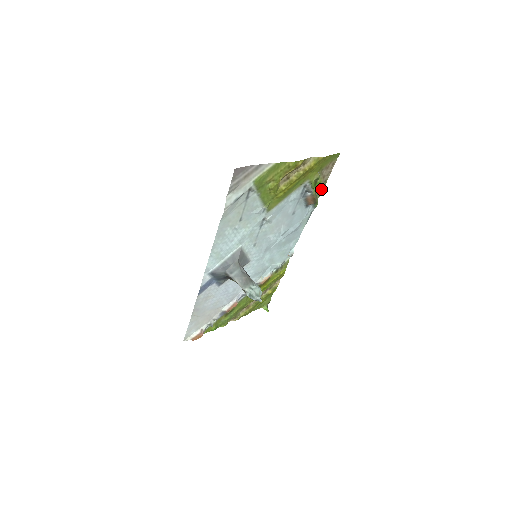
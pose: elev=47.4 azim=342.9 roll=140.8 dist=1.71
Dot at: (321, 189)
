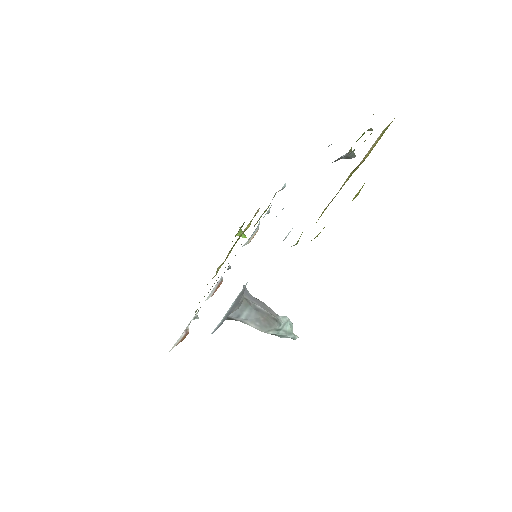
Dot at: occluded
